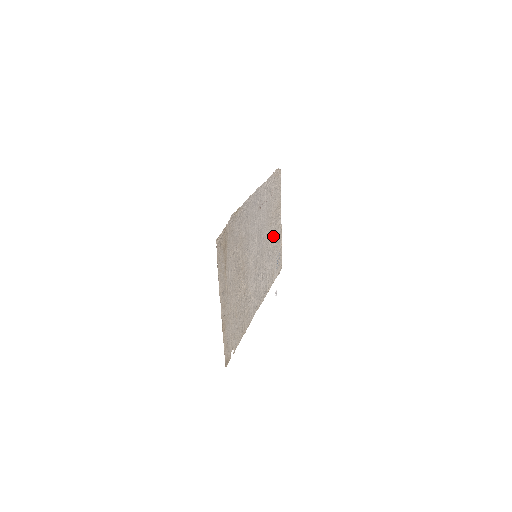
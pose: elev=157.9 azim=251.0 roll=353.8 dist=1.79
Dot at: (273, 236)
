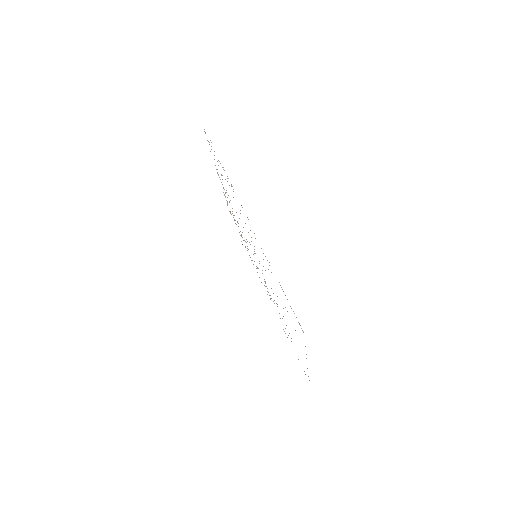
Dot at: occluded
